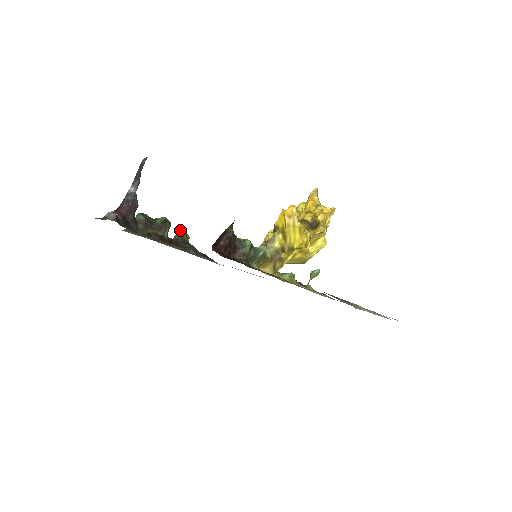
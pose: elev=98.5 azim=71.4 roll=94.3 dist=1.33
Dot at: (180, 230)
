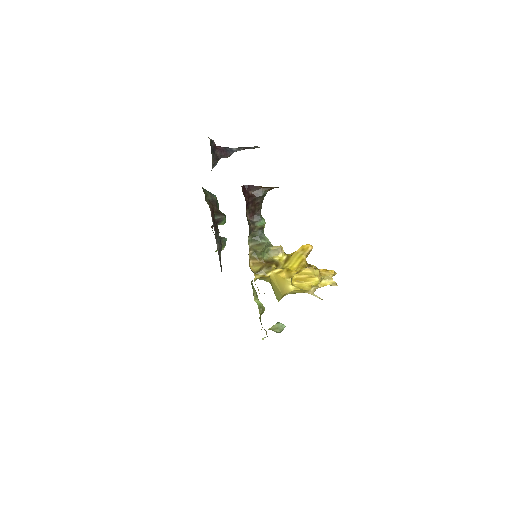
Dot at: occluded
